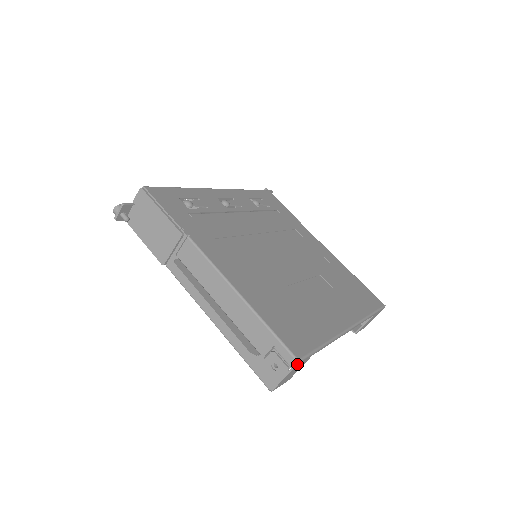
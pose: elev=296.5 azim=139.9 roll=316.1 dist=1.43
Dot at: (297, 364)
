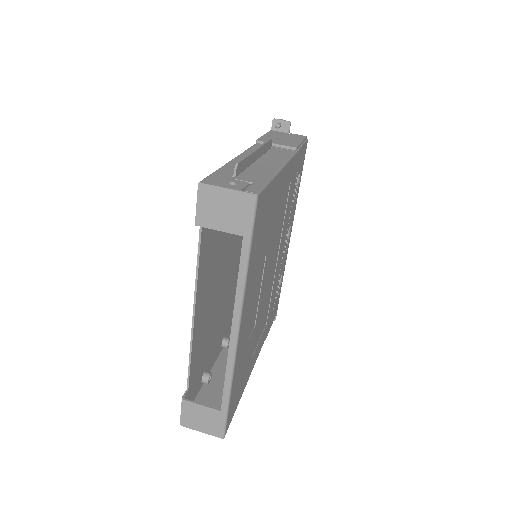
Dot at: (253, 195)
